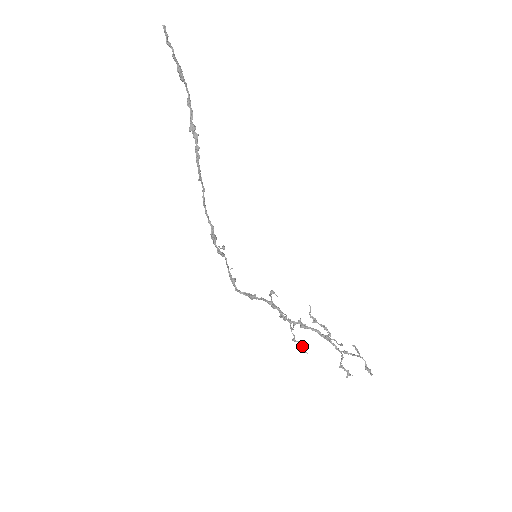
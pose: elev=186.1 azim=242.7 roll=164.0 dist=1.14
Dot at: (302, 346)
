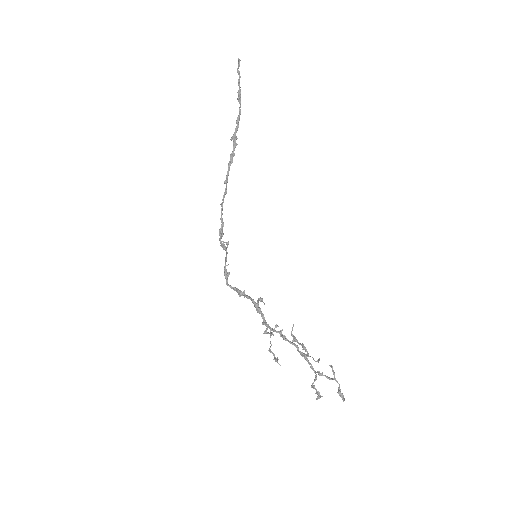
Dot at: (277, 357)
